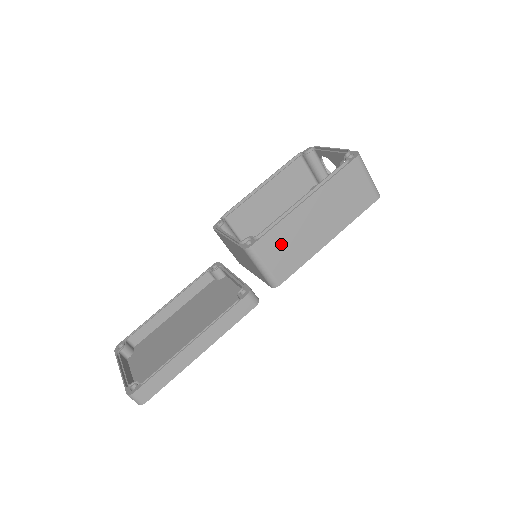
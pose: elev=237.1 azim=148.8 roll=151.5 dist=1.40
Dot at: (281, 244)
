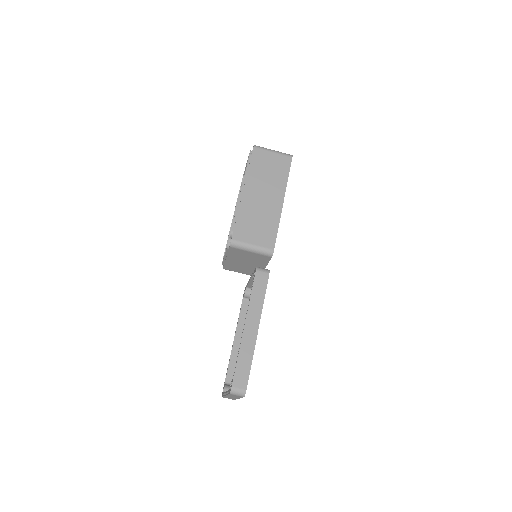
Dot at: (251, 226)
